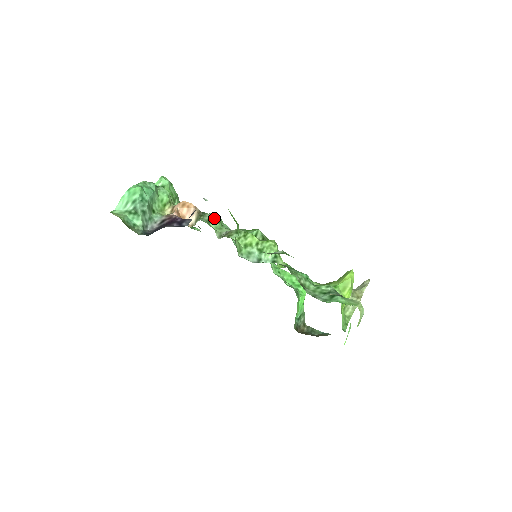
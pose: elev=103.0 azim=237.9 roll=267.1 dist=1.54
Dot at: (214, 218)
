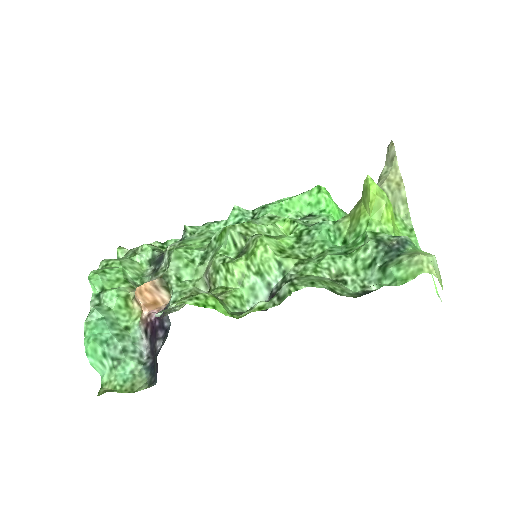
Dot at: (178, 265)
